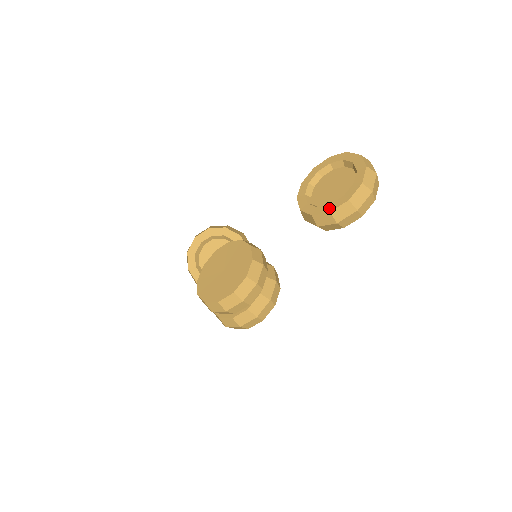
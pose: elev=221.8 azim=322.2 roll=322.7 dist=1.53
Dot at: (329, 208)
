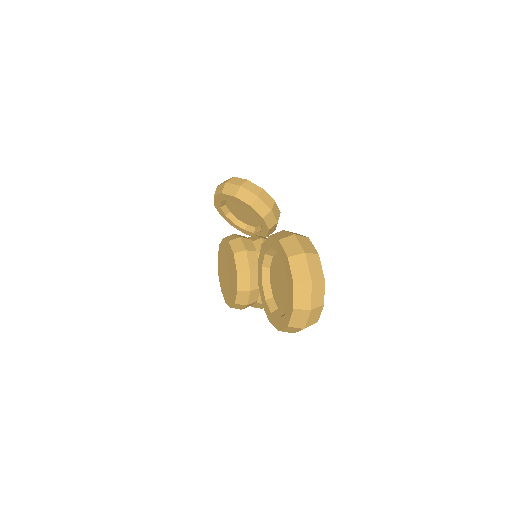
Dot at: (270, 317)
